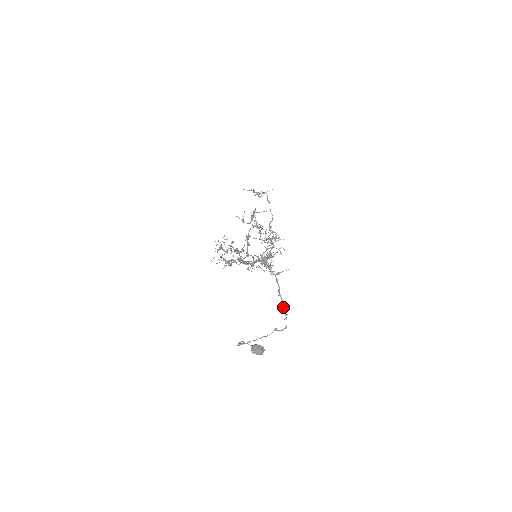
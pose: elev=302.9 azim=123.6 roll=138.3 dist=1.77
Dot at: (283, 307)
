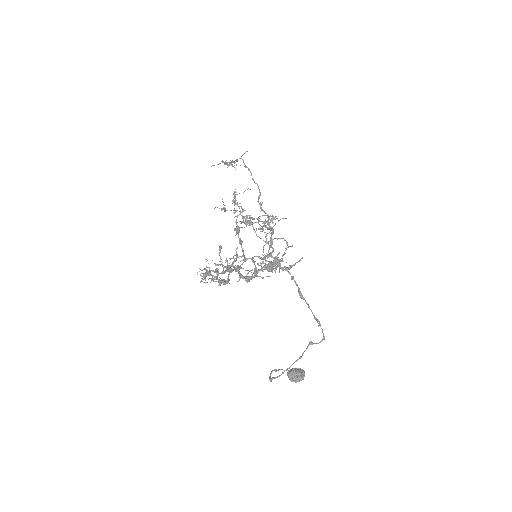
Dot at: occluded
